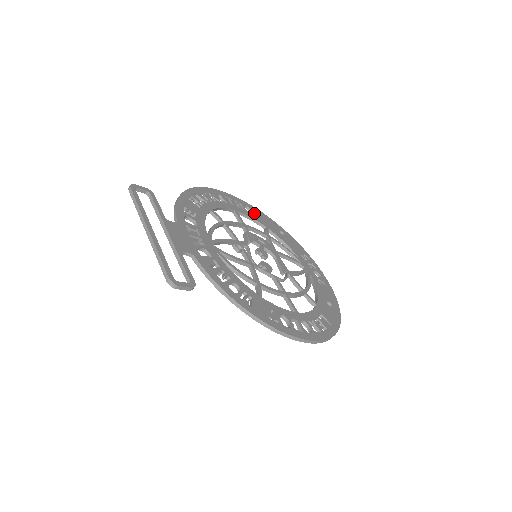
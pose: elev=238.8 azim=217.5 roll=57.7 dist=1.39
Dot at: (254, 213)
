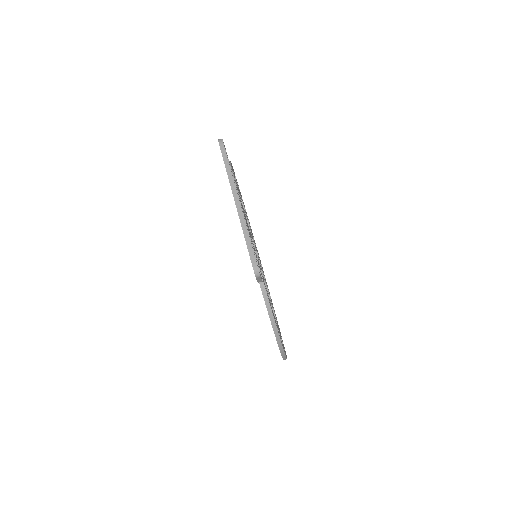
Dot at: occluded
